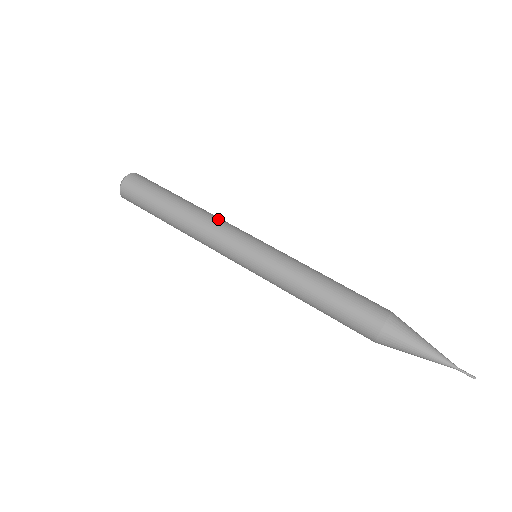
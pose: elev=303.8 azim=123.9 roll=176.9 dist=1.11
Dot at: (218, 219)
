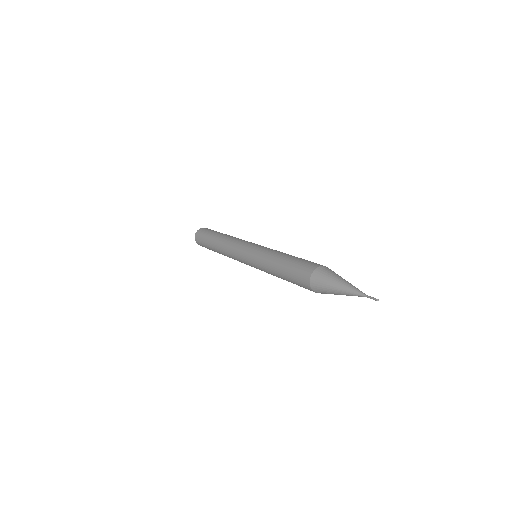
Dot at: occluded
